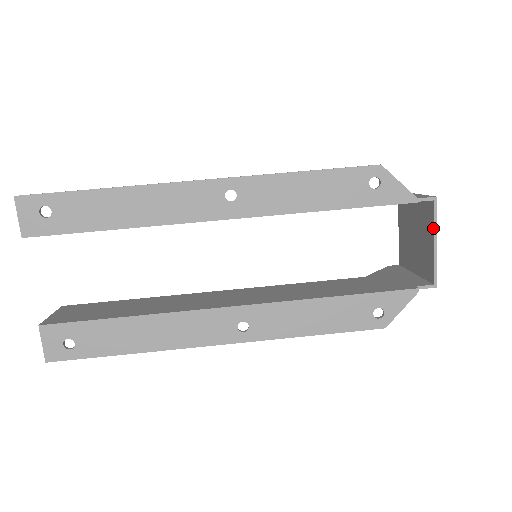
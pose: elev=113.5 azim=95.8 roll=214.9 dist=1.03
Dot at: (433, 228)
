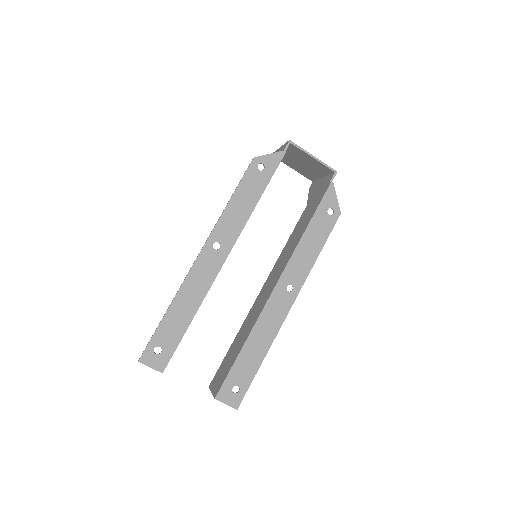
Dot at: (305, 153)
